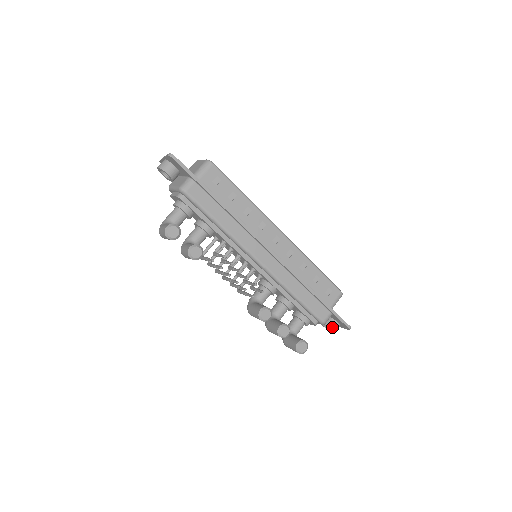
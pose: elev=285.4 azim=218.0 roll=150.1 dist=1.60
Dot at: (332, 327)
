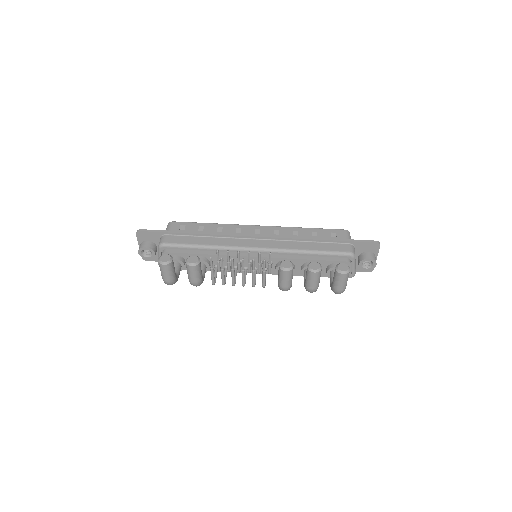
Dot at: (367, 257)
